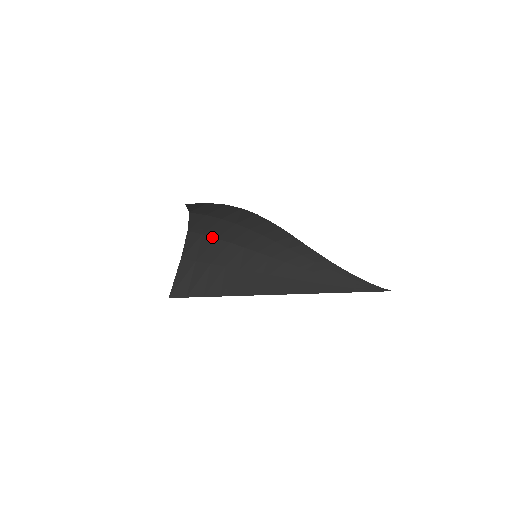
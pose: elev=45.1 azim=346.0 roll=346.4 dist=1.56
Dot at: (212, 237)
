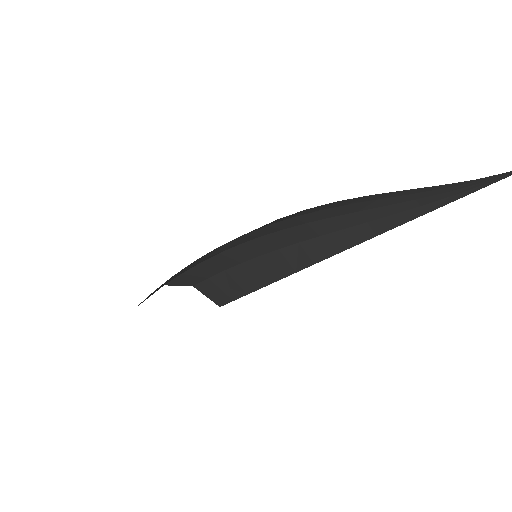
Dot at: (194, 266)
